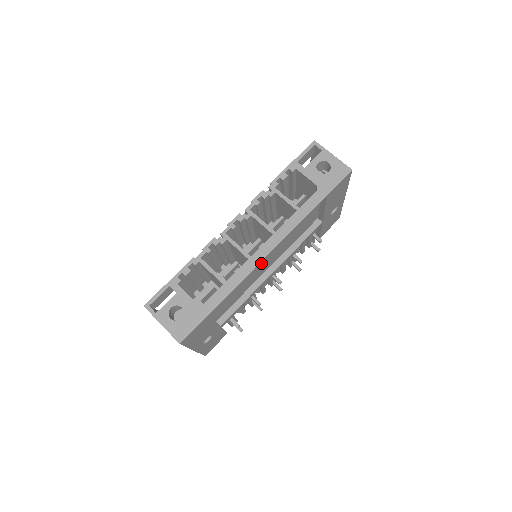
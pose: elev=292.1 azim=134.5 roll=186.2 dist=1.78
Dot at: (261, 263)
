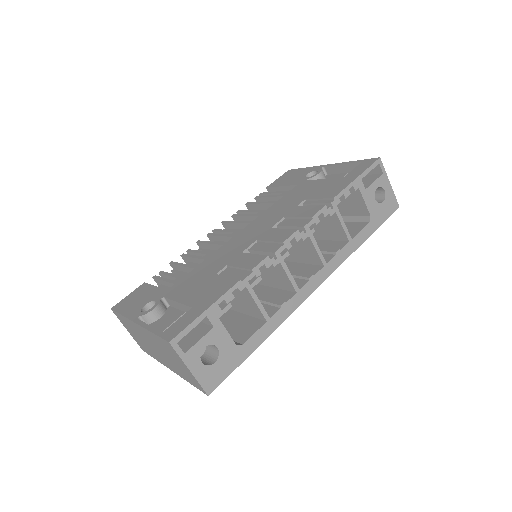
Dot at: occluded
